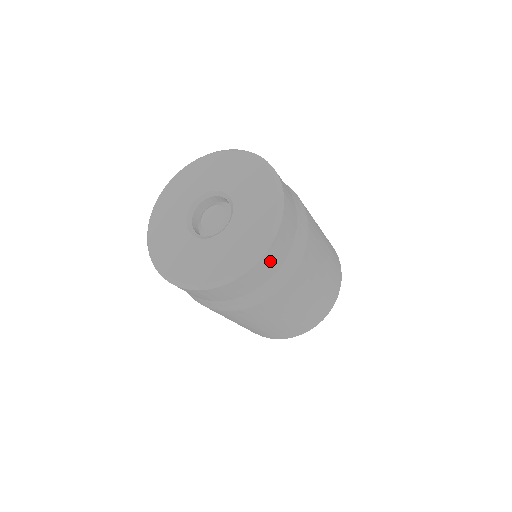
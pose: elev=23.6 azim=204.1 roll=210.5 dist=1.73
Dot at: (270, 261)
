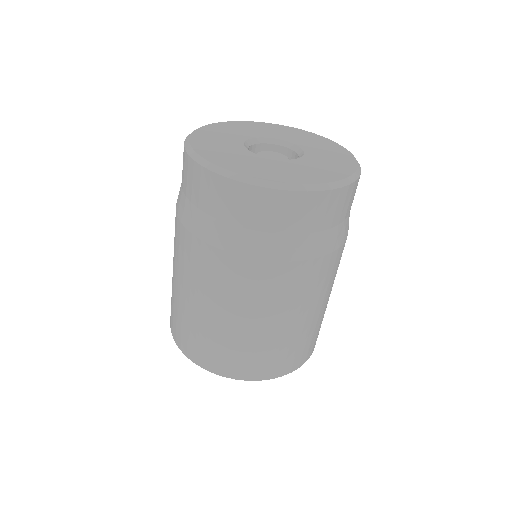
Dot at: (354, 194)
